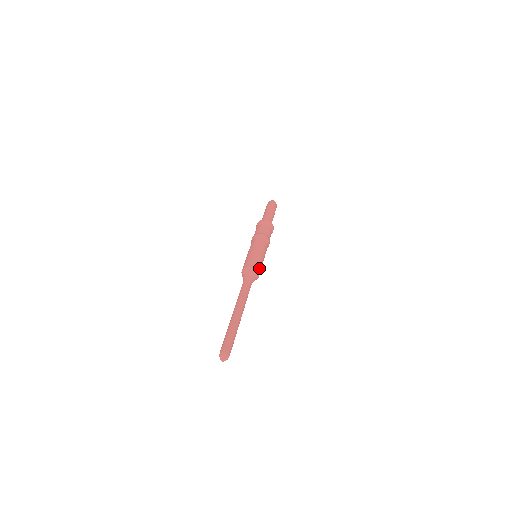
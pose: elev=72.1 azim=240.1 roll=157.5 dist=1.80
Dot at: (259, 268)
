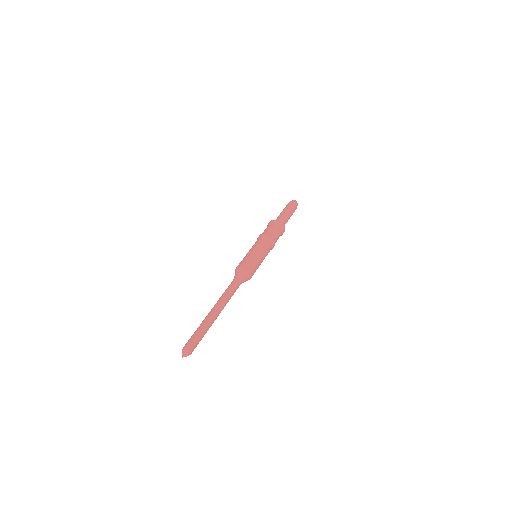
Dot at: (251, 266)
